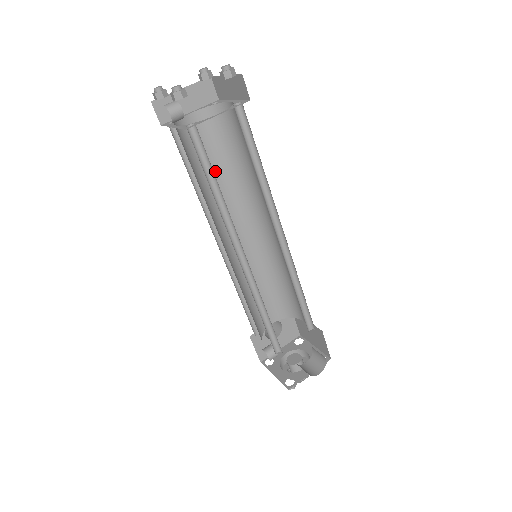
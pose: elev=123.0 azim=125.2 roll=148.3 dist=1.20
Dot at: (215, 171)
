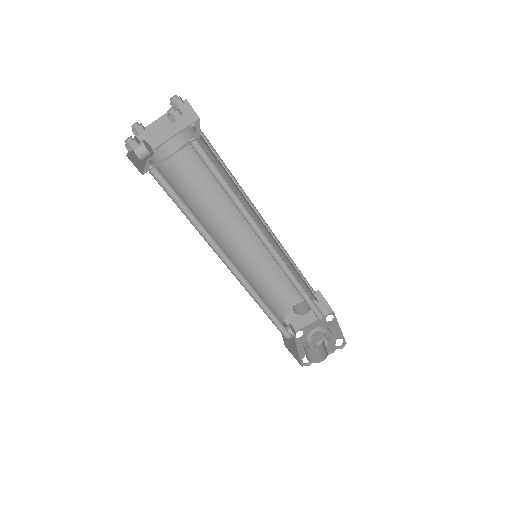
Dot at: (209, 182)
